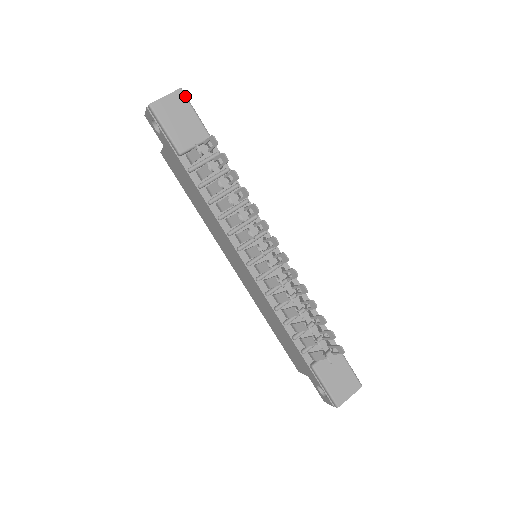
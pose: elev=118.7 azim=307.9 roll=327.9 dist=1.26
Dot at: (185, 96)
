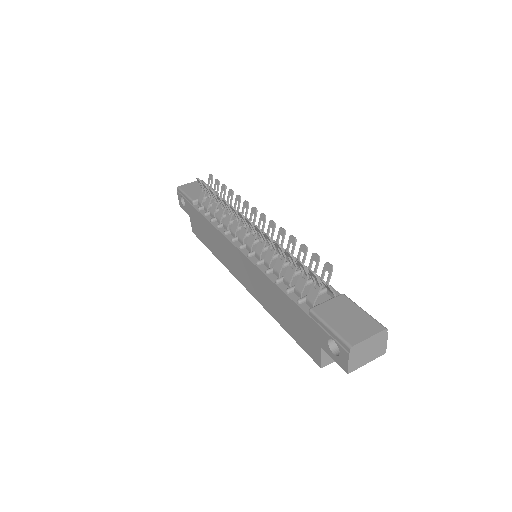
Dot at: (203, 182)
